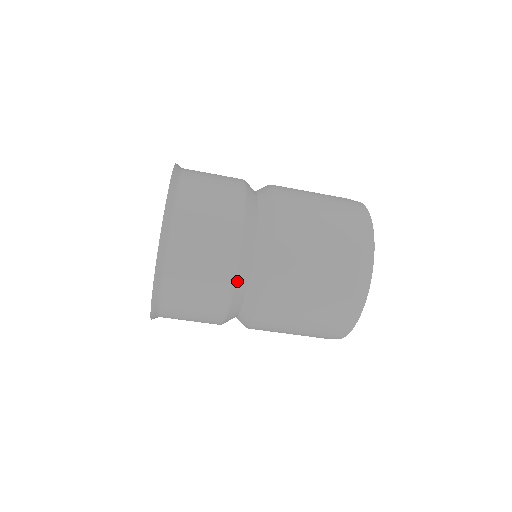
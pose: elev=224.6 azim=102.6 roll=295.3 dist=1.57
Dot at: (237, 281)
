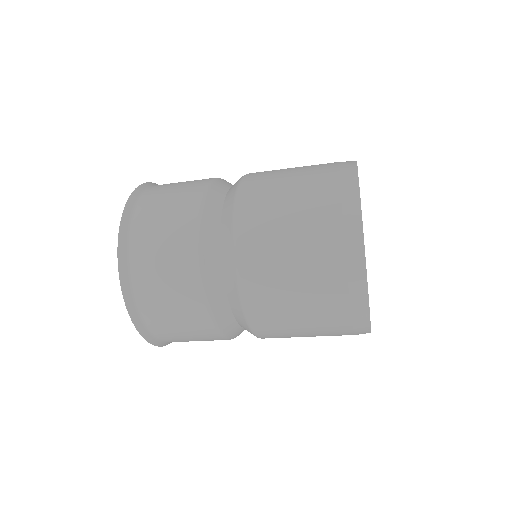
Dot at: (219, 324)
